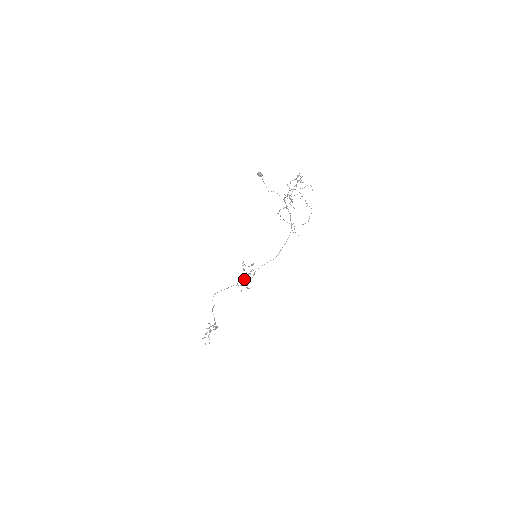
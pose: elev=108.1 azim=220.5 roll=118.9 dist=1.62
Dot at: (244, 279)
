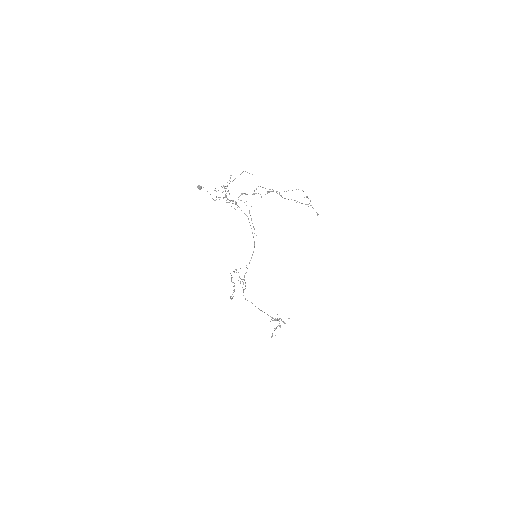
Dot at: occluded
